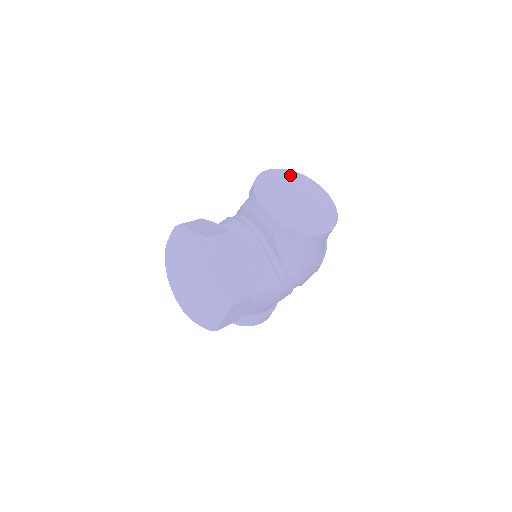
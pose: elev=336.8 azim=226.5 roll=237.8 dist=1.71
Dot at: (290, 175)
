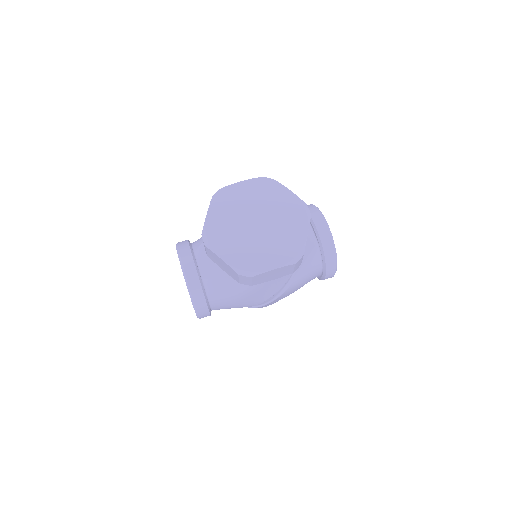
Dot at: occluded
